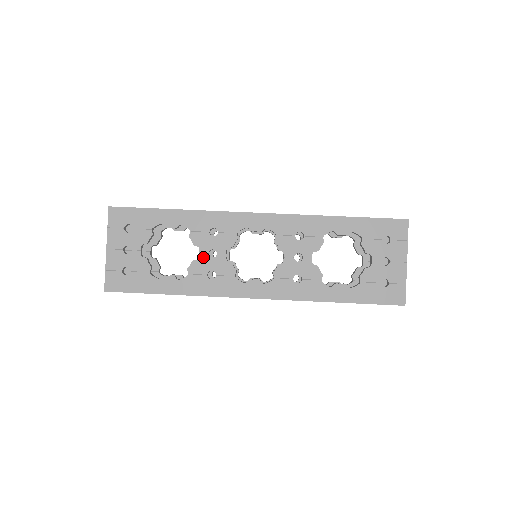
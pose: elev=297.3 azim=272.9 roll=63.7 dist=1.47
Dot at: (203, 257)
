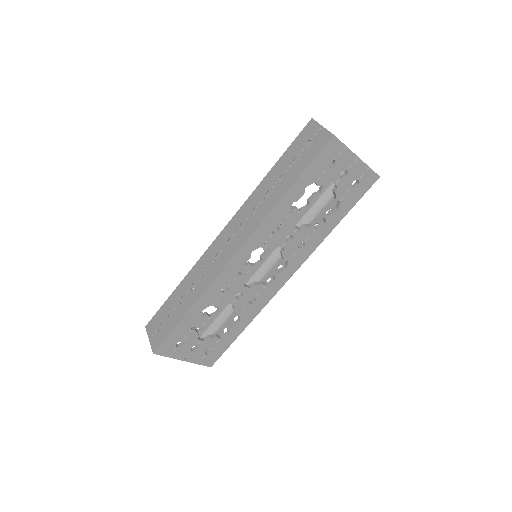
Dot at: (237, 303)
